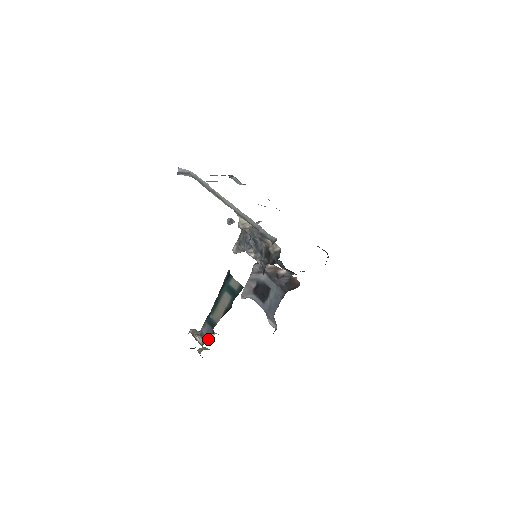
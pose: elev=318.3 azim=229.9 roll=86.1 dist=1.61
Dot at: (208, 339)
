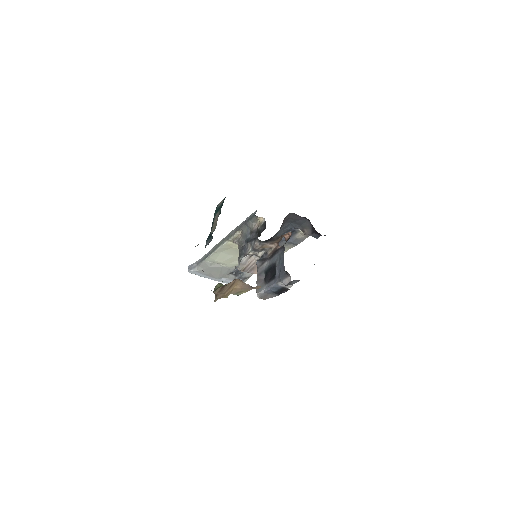
Dot at: occluded
